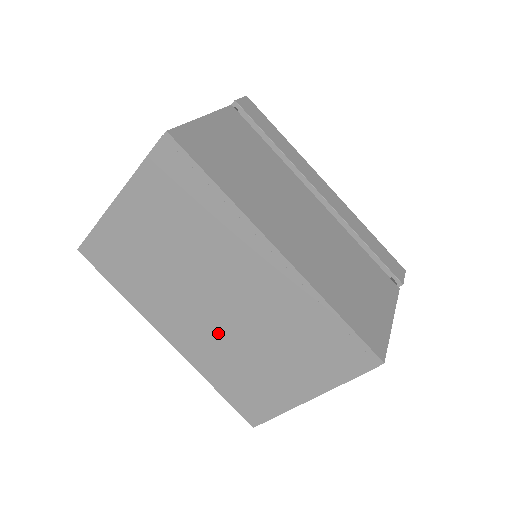
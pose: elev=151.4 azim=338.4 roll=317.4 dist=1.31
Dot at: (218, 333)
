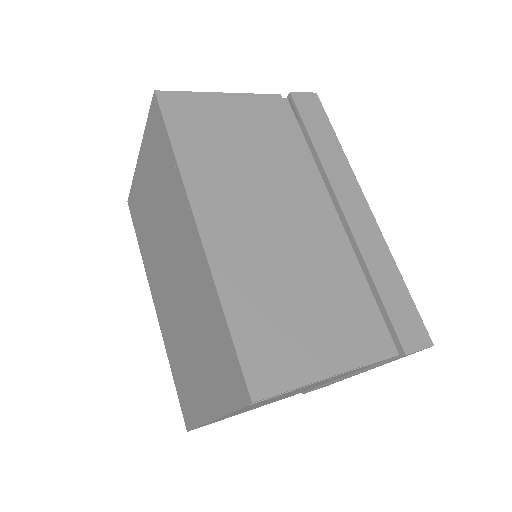
Dot at: (173, 310)
